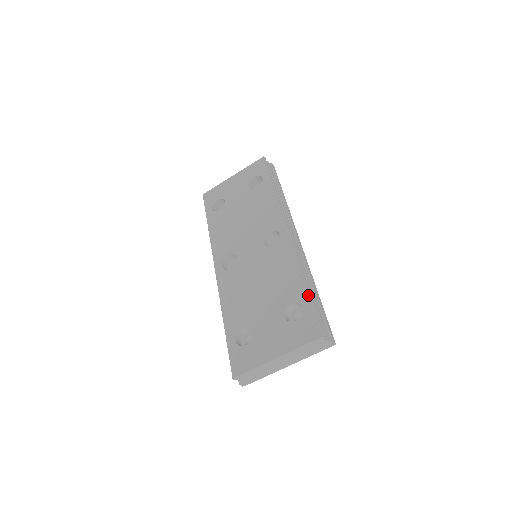
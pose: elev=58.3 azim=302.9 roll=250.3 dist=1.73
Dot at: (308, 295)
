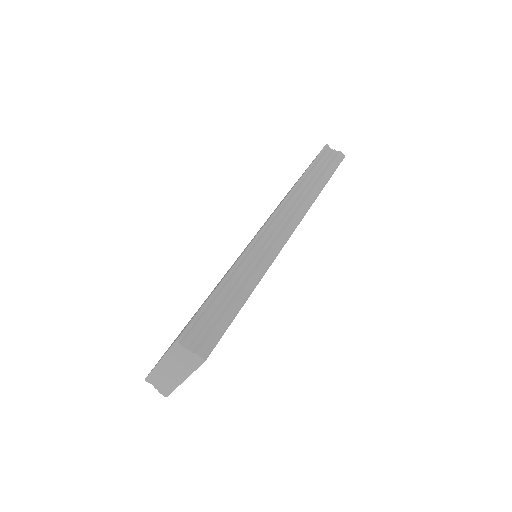
Dot at: (212, 292)
